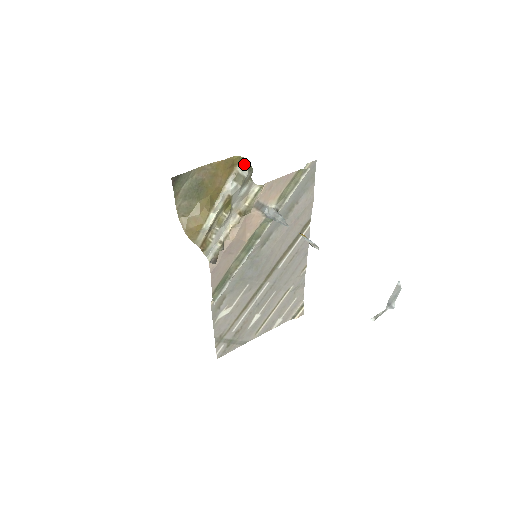
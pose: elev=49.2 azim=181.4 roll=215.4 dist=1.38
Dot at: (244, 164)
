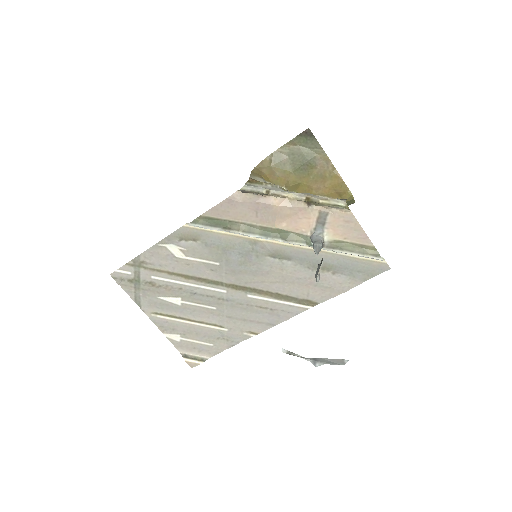
Dot at: (348, 203)
